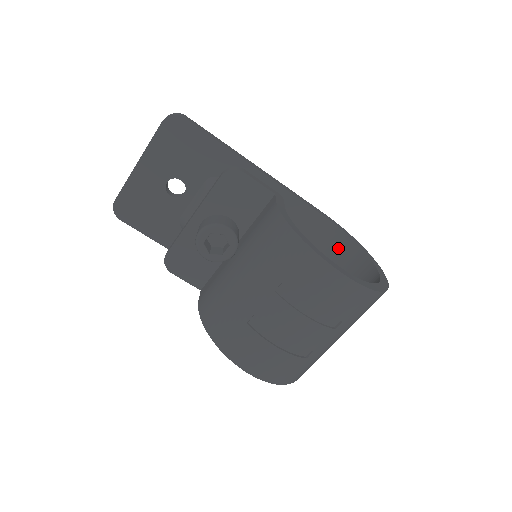
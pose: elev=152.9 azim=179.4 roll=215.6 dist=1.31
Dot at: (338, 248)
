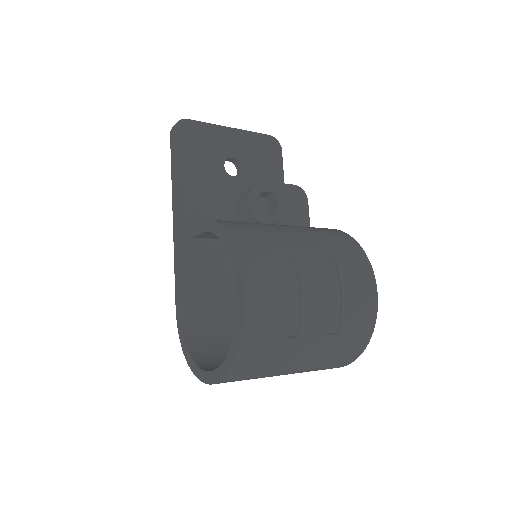
Dot at: occluded
